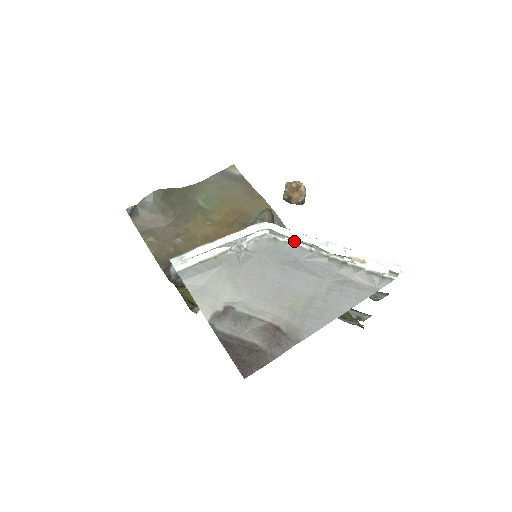
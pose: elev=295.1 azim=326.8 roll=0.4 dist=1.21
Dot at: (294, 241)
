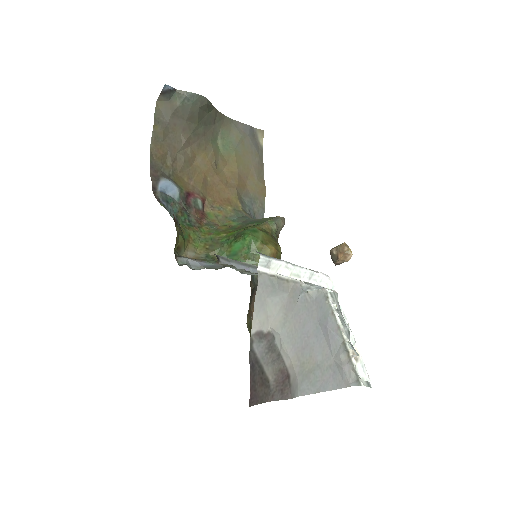
Dot at: (336, 311)
